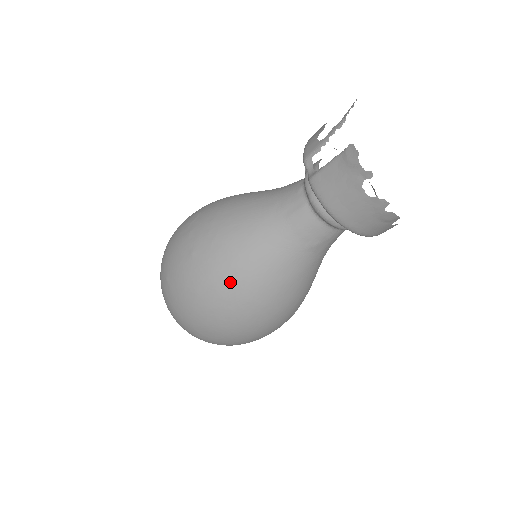
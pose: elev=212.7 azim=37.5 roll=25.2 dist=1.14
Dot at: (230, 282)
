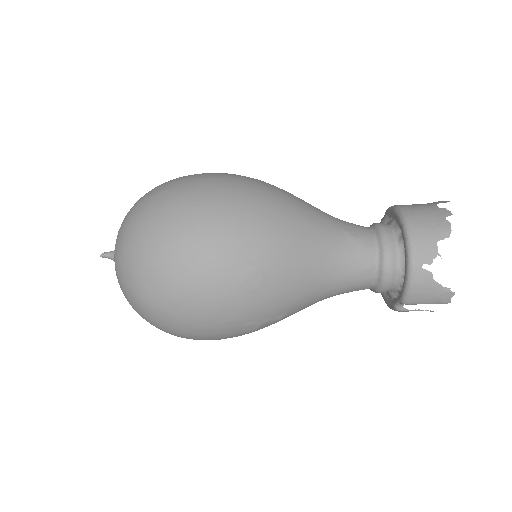
Dot at: (273, 185)
